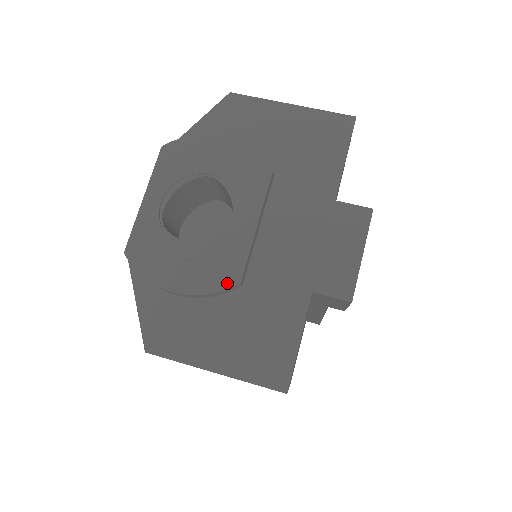
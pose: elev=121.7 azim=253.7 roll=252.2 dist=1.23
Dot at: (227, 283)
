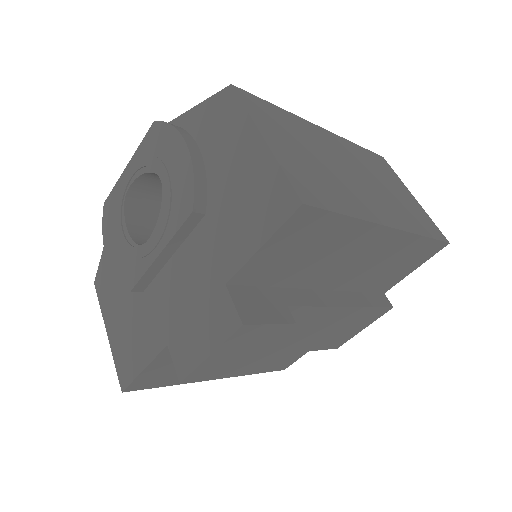
Dot at: (126, 283)
